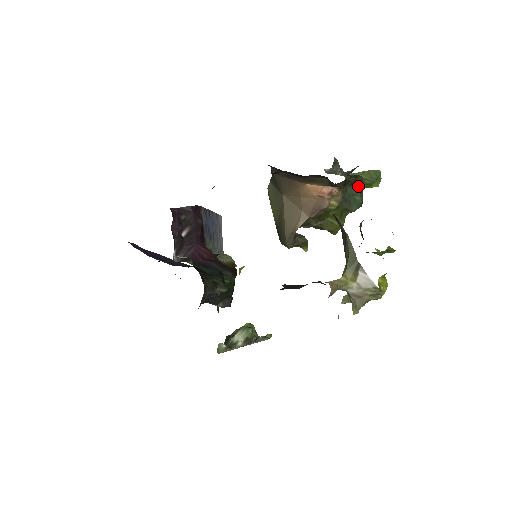
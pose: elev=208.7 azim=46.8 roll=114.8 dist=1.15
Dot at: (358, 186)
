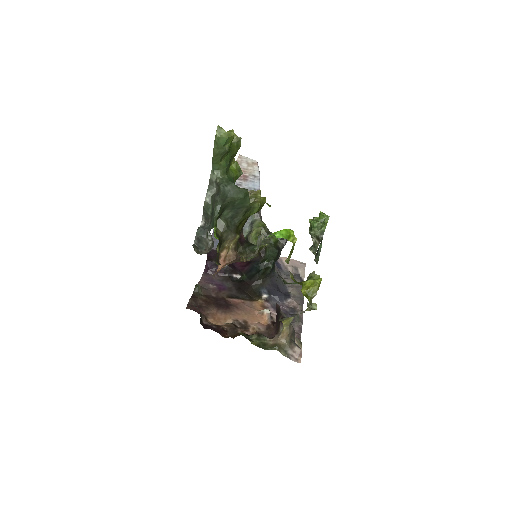
Dot at: (226, 202)
